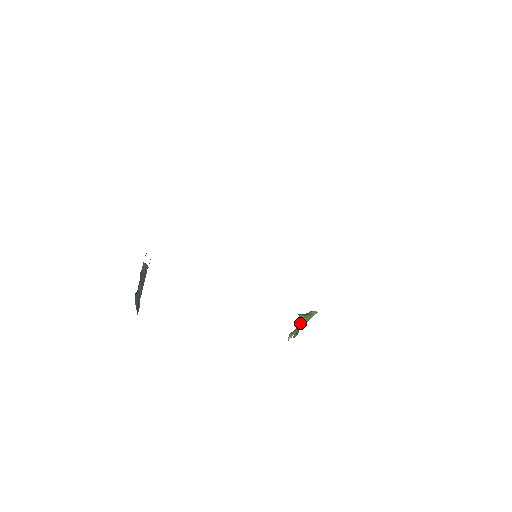
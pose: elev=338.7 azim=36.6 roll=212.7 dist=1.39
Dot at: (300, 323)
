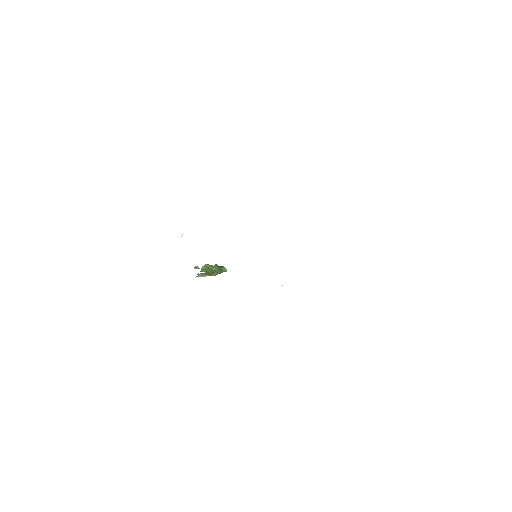
Dot at: (212, 271)
